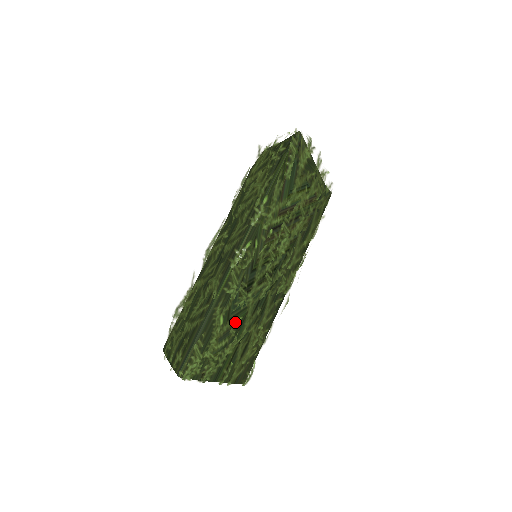
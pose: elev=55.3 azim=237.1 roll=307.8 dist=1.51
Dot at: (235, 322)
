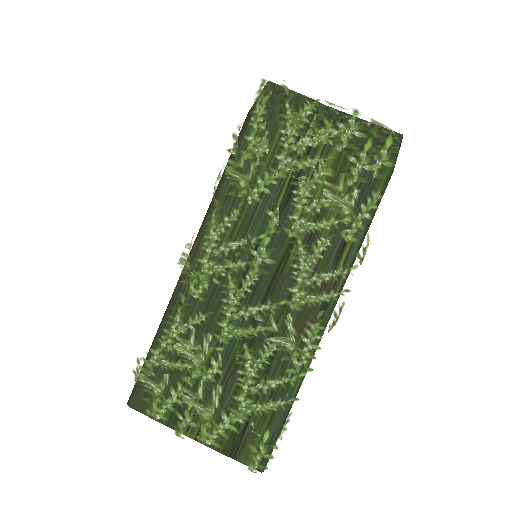
Dot at: occluded
